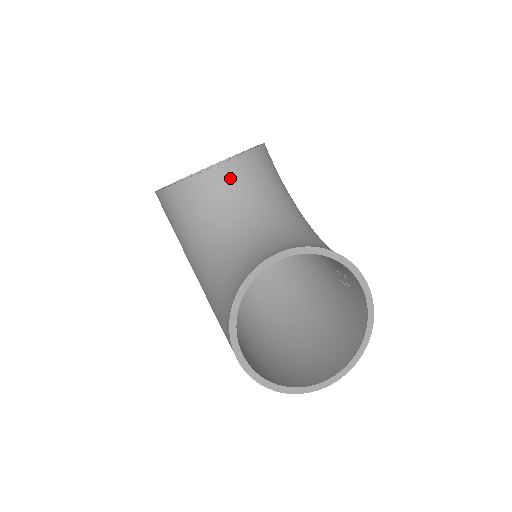
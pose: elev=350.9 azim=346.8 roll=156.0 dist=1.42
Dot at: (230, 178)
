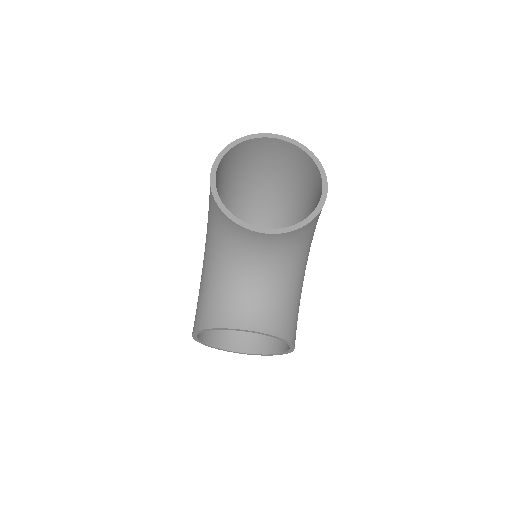
Dot at: (266, 242)
